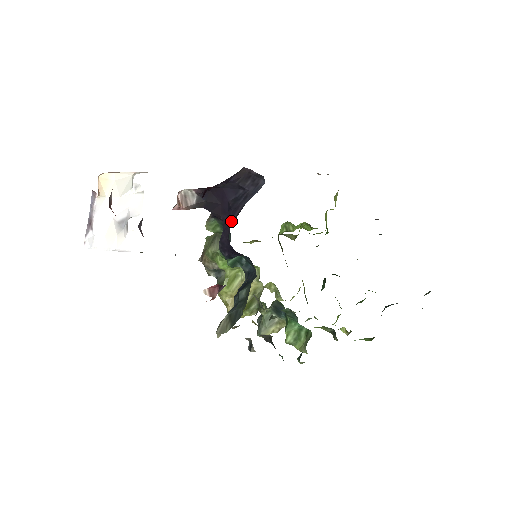
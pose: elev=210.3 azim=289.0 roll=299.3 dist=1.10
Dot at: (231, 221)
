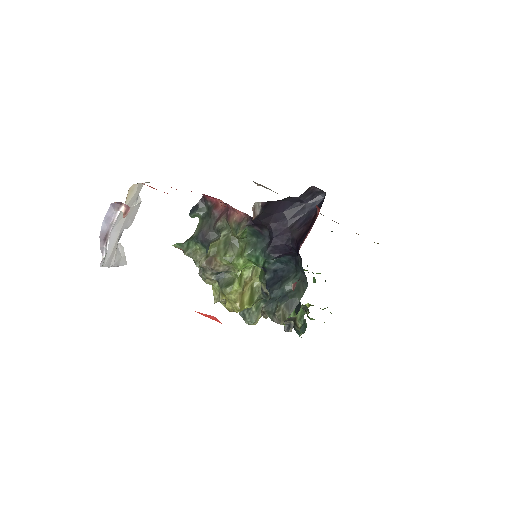
Dot at: (288, 228)
